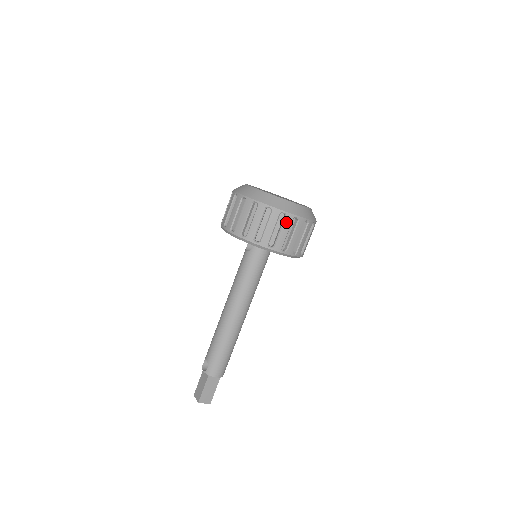
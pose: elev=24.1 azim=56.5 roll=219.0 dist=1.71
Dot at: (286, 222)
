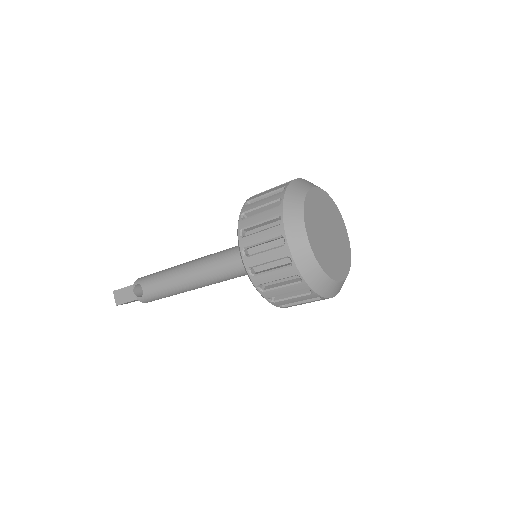
Dot at: (316, 300)
